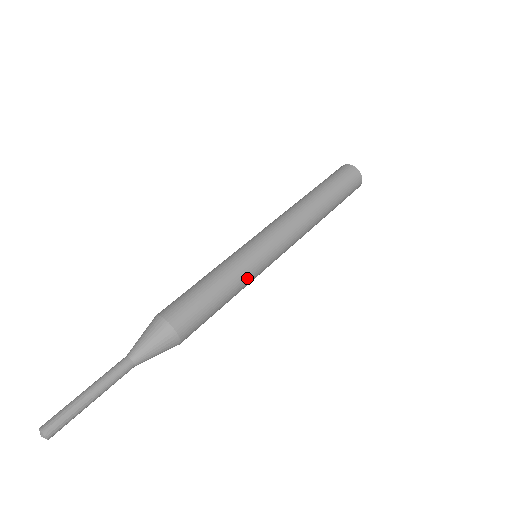
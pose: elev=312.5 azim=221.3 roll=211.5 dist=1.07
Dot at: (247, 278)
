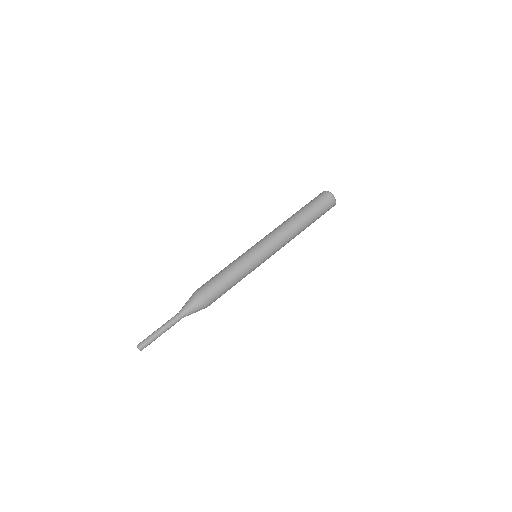
Dot at: occluded
